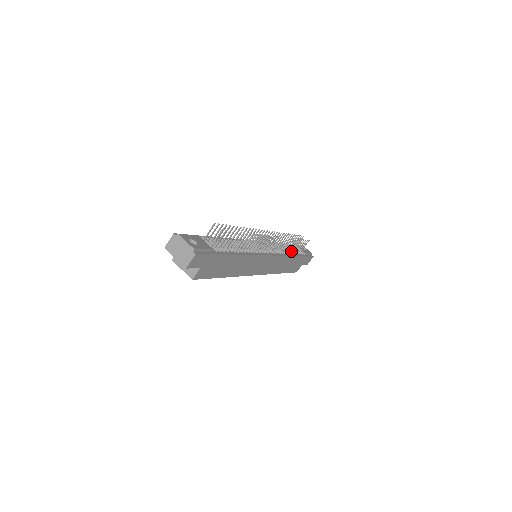
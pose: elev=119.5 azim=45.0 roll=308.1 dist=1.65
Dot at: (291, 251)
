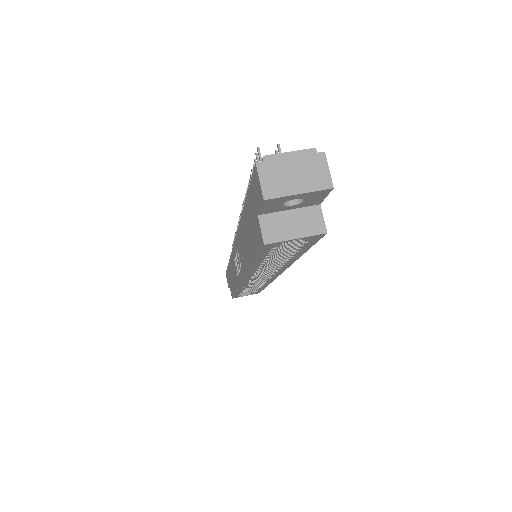
Dot at: occluded
